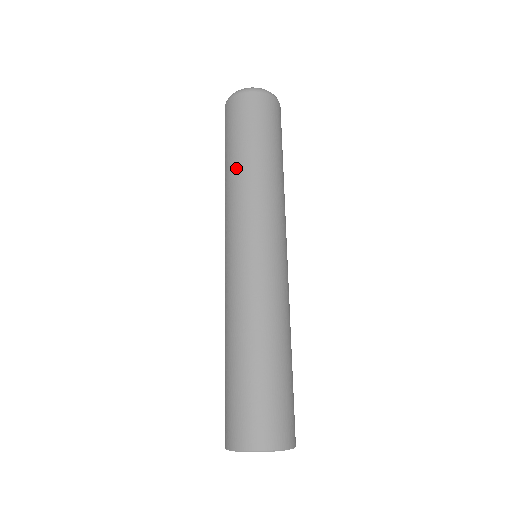
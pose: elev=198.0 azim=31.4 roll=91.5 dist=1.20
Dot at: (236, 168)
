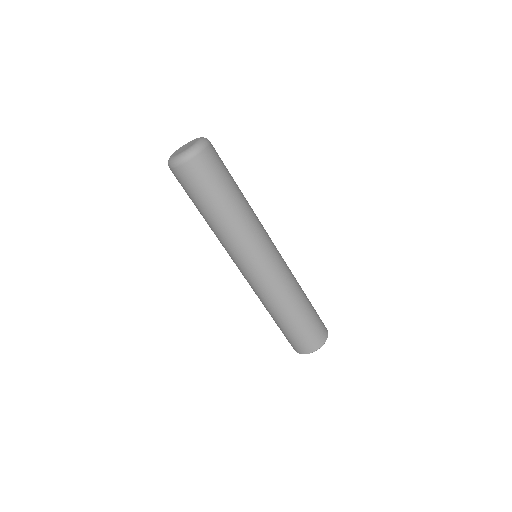
Dot at: (216, 222)
